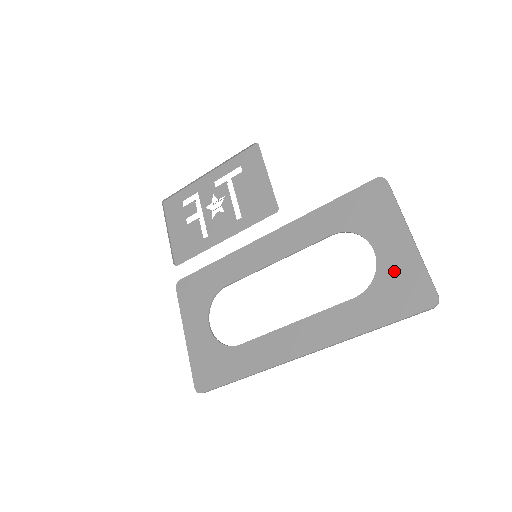
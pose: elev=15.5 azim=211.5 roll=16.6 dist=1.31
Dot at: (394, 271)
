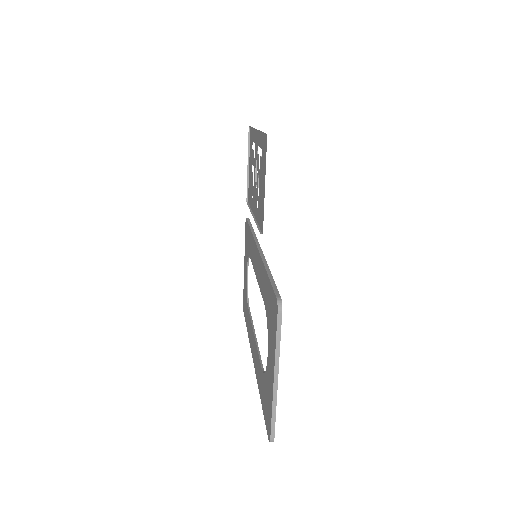
Dot at: (267, 386)
